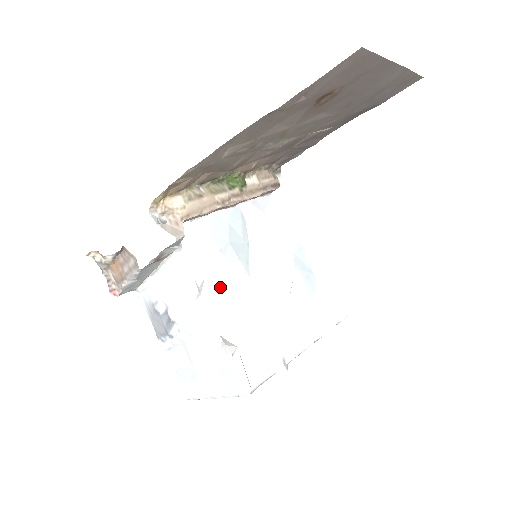
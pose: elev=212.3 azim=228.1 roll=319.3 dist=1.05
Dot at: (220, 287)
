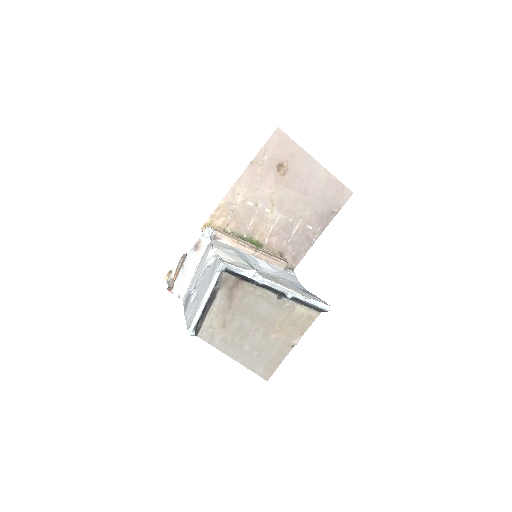
Dot at: (227, 256)
